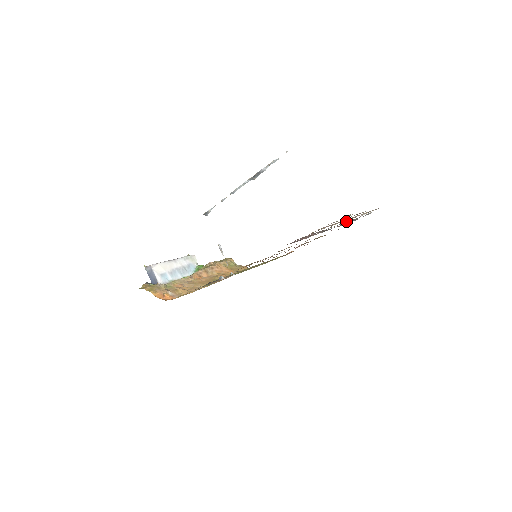
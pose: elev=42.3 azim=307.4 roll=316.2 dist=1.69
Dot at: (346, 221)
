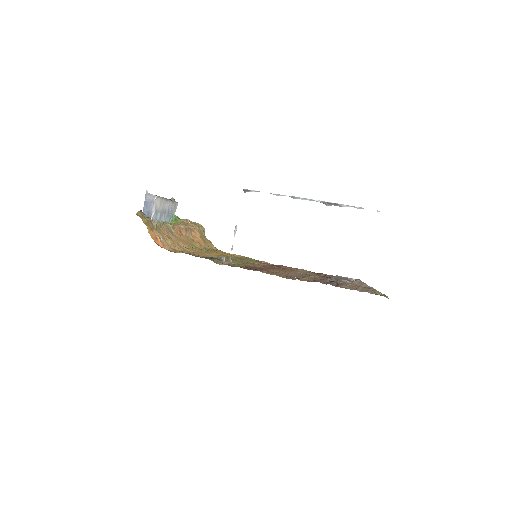
Dot at: (350, 282)
